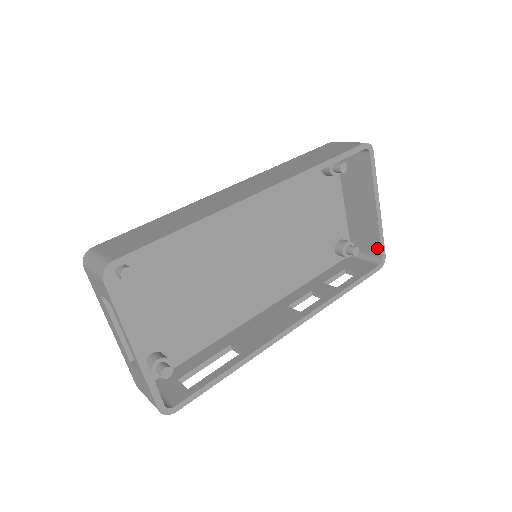
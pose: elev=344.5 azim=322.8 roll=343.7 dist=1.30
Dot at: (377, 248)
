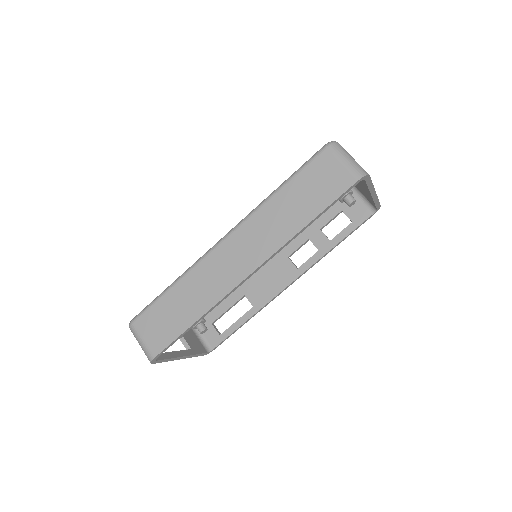
Dot at: (373, 204)
